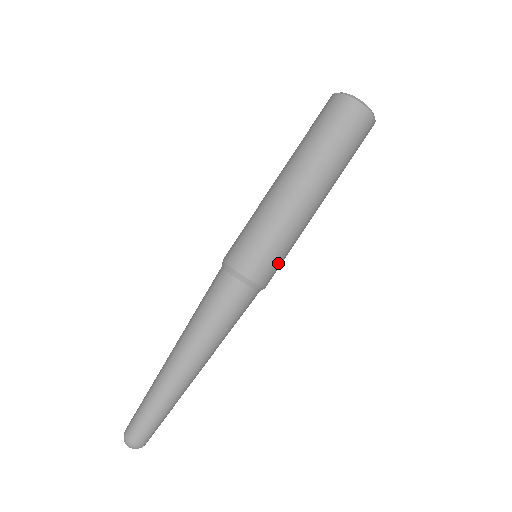
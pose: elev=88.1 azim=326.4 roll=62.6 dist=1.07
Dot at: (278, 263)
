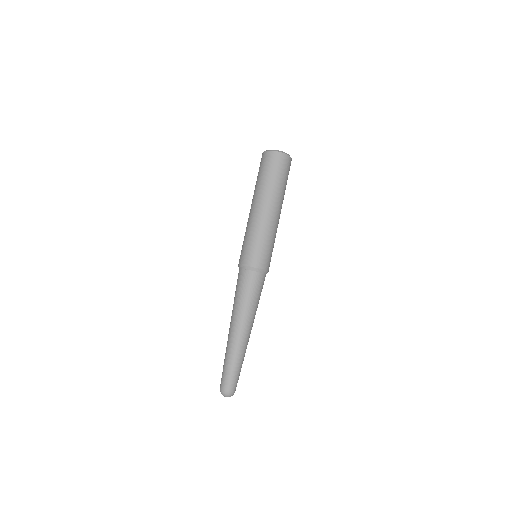
Dot at: (265, 252)
